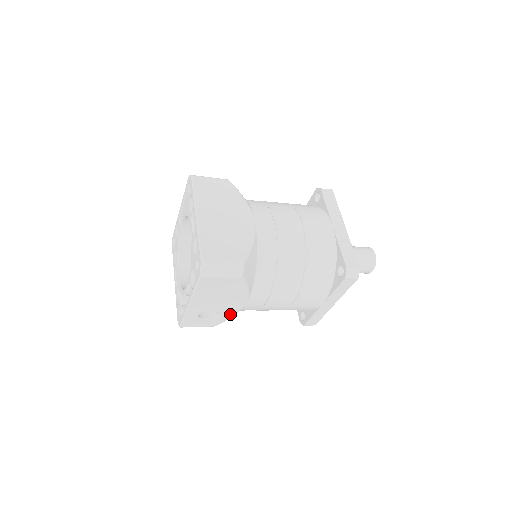
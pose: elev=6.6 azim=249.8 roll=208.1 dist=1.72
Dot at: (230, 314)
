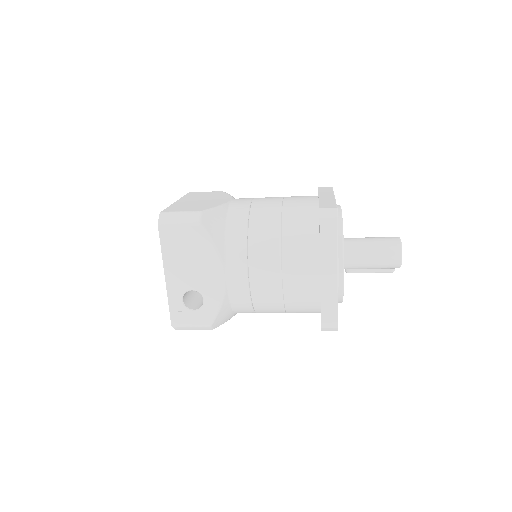
Dot at: (216, 299)
